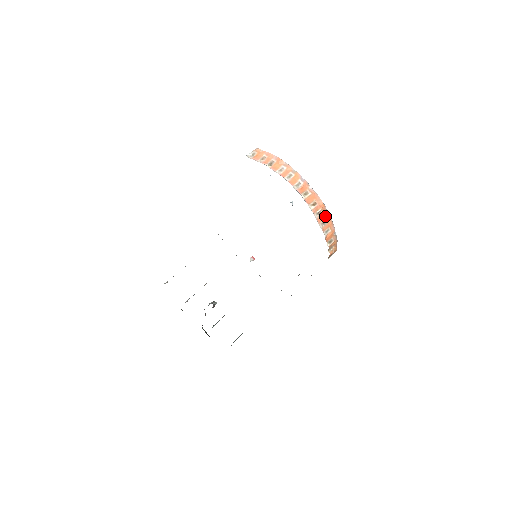
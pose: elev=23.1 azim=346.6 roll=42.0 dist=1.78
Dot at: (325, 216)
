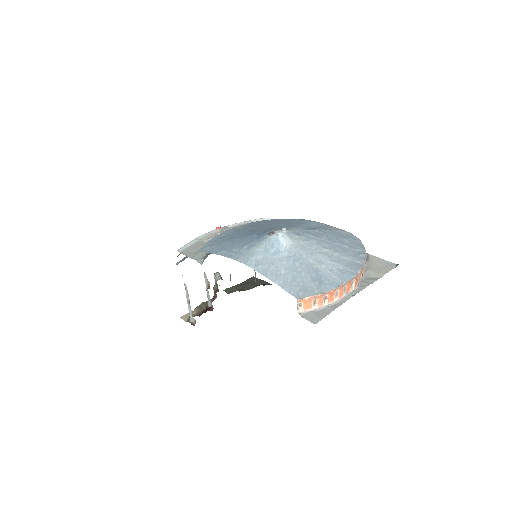
Dot at: occluded
